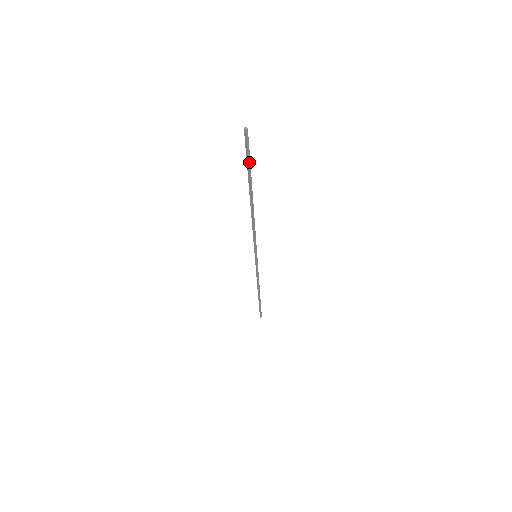
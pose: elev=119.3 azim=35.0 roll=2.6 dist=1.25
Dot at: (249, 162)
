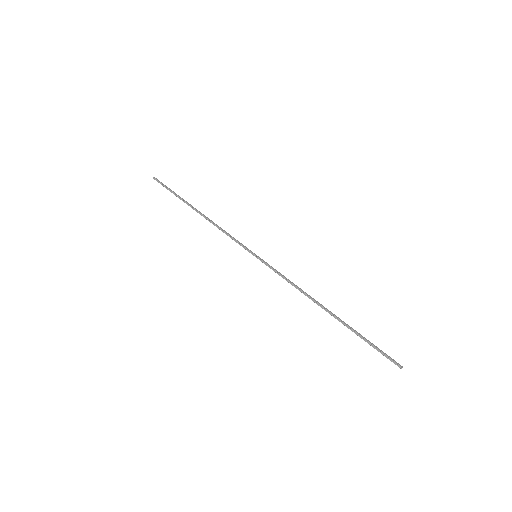
Dot at: (370, 344)
